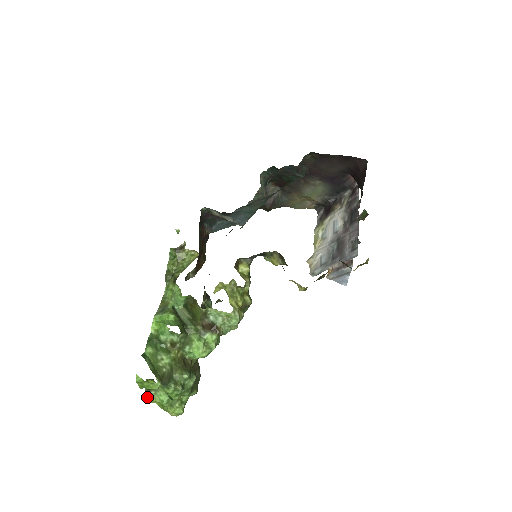
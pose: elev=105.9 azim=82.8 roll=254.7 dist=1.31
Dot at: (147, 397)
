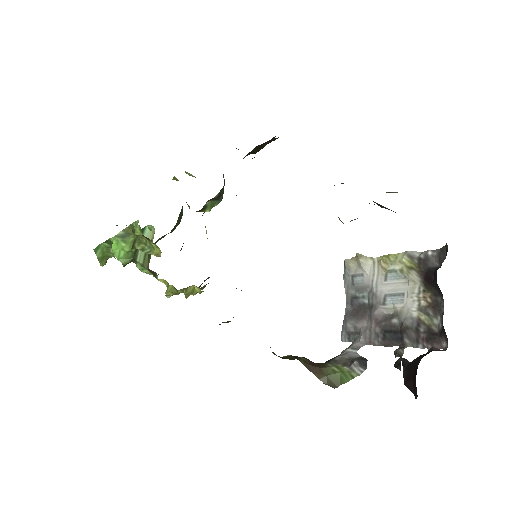
Dot at: occluded
